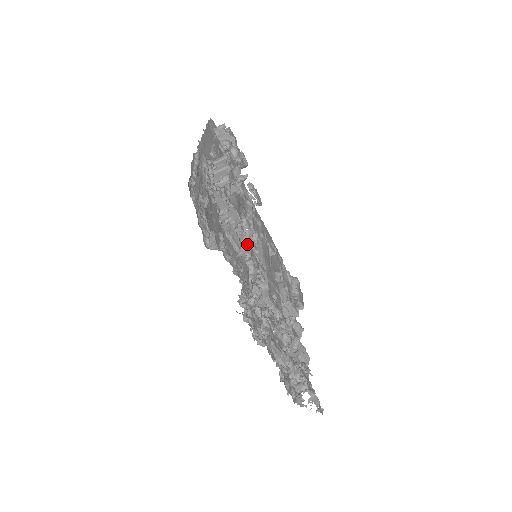
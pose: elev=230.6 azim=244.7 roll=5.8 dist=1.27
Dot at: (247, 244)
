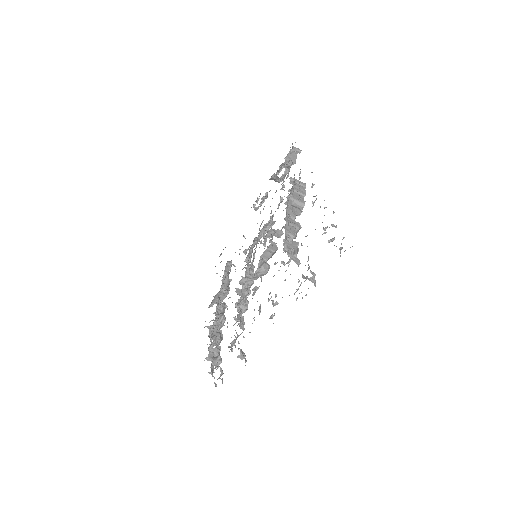
Dot at: (315, 275)
